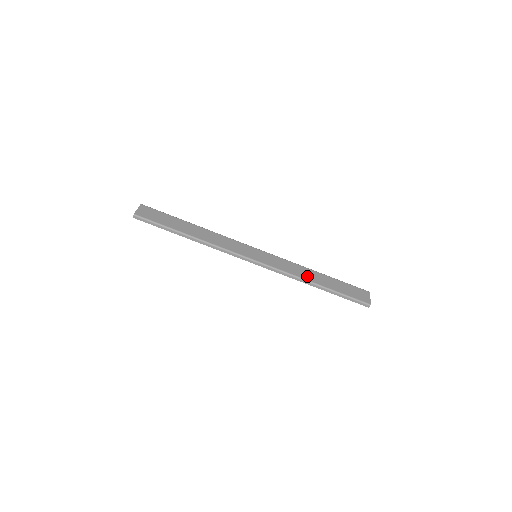
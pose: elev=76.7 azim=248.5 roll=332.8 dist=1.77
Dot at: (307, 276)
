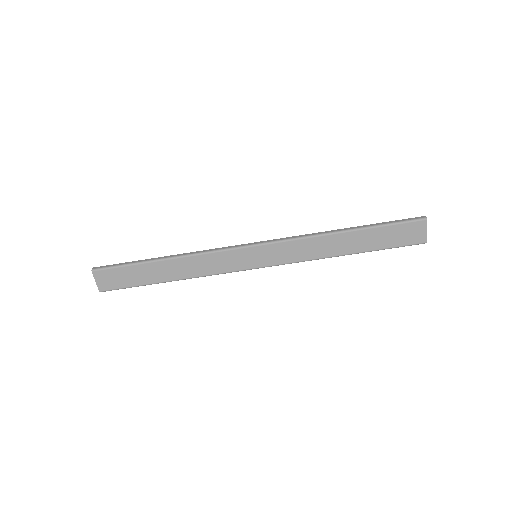
Dot at: (330, 250)
